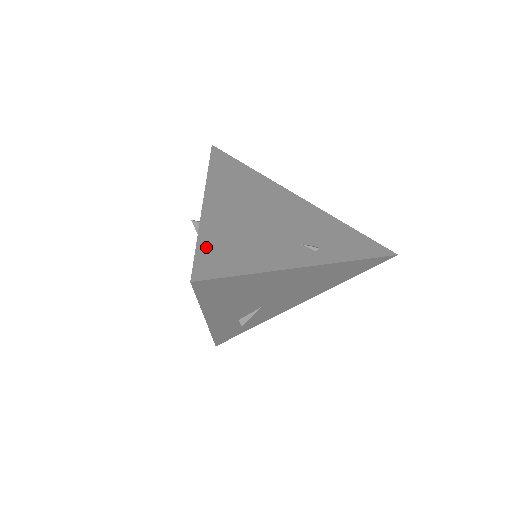
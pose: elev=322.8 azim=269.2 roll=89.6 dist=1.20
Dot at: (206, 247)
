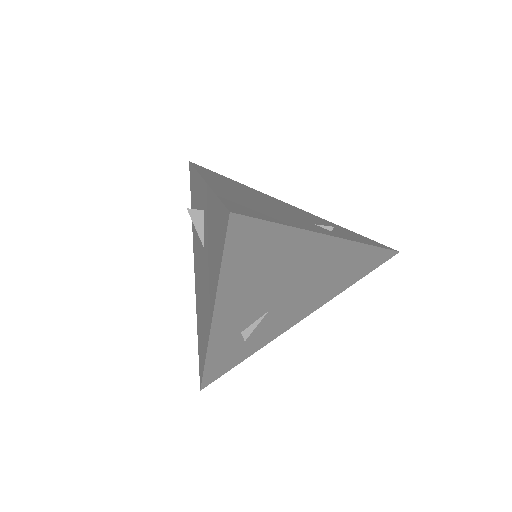
Dot at: (228, 200)
